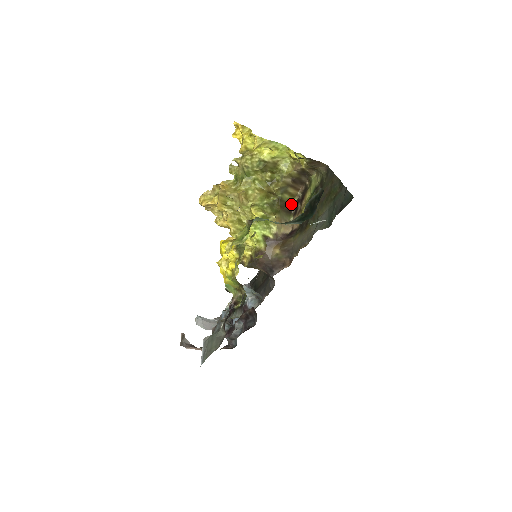
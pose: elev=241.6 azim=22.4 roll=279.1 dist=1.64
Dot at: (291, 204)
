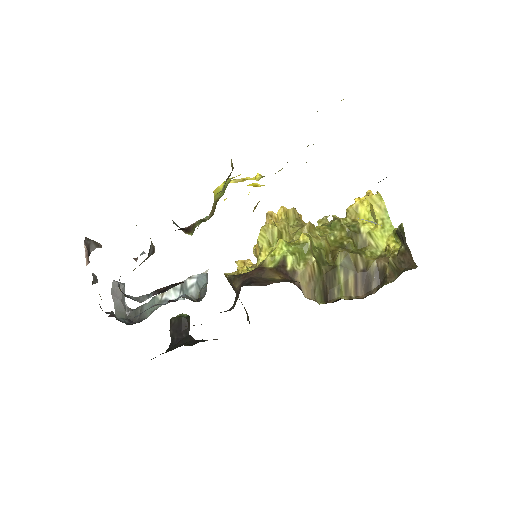
Dot at: (335, 295)
